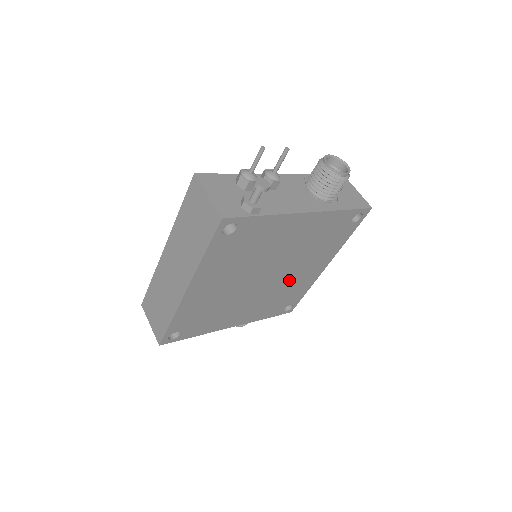
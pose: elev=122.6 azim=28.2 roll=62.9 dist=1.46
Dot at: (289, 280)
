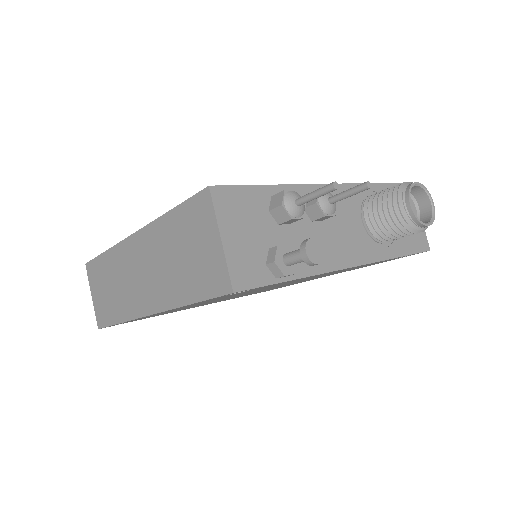
Dot at: (286, 285)
